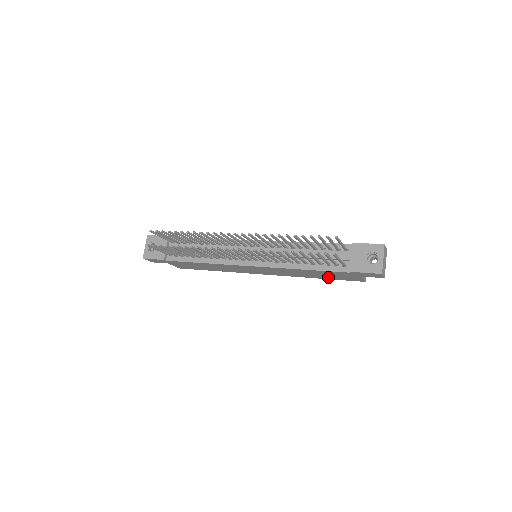
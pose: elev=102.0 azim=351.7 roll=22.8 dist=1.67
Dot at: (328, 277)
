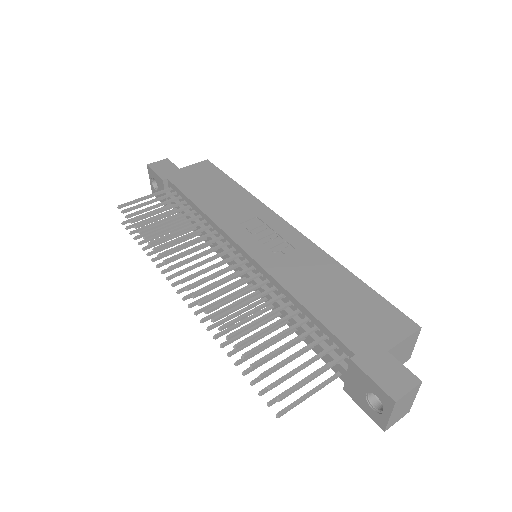
Dot at: occluded
